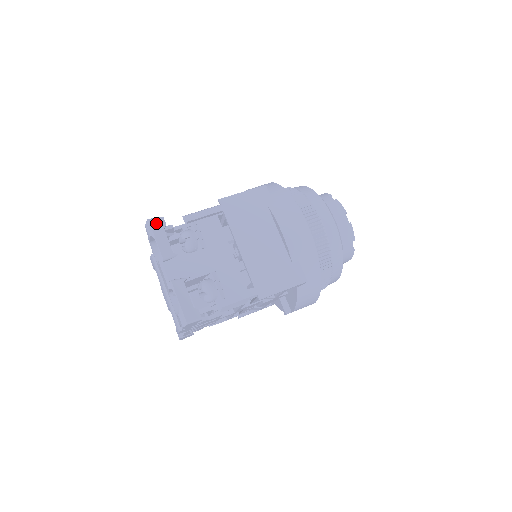
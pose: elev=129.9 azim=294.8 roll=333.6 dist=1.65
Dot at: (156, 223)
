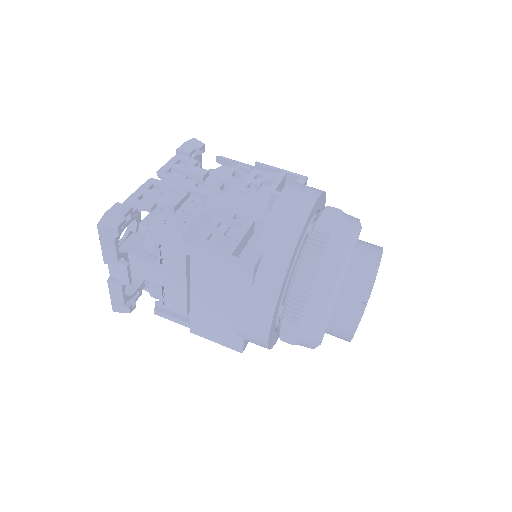
Dot at: (106, 231)
